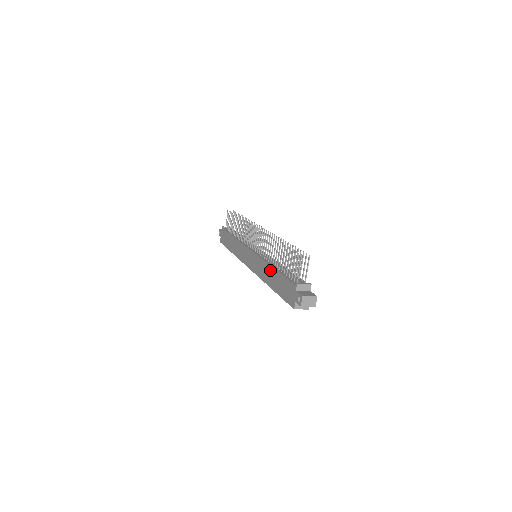
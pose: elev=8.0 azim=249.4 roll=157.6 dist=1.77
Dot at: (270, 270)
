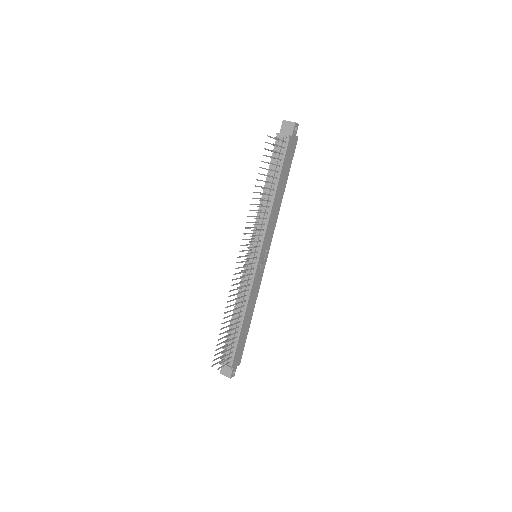
Dot at: (235, 310)
